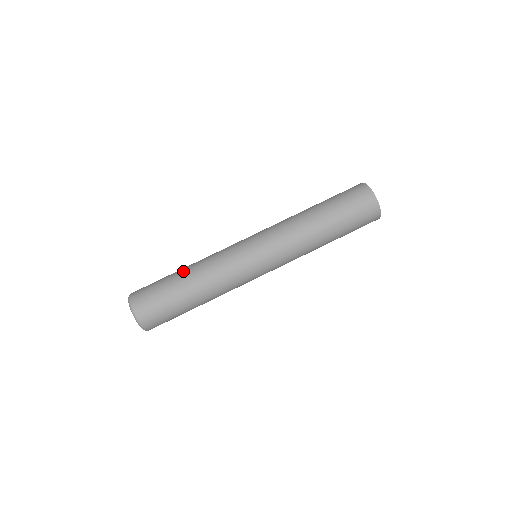
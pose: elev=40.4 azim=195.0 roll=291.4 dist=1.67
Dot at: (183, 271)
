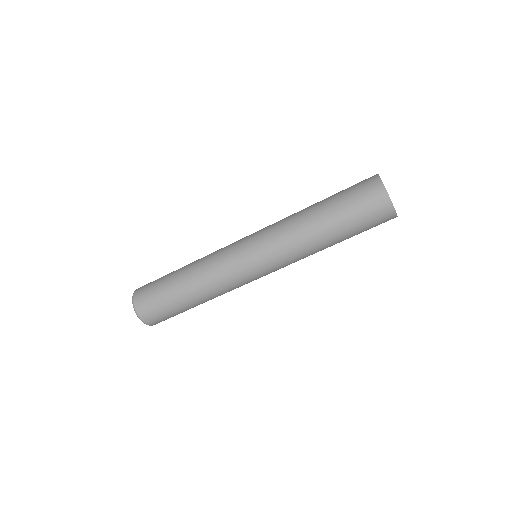
Dot at: (181, 279)
